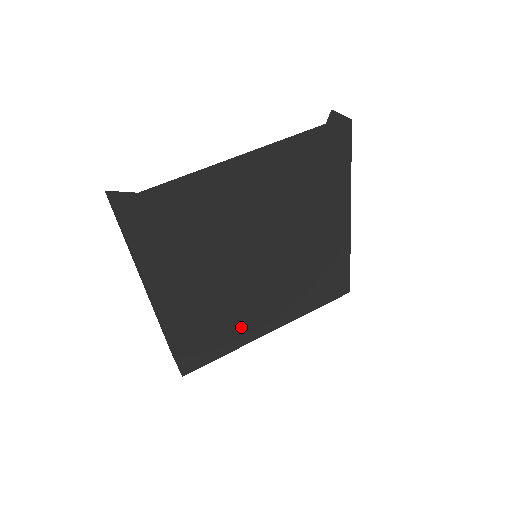
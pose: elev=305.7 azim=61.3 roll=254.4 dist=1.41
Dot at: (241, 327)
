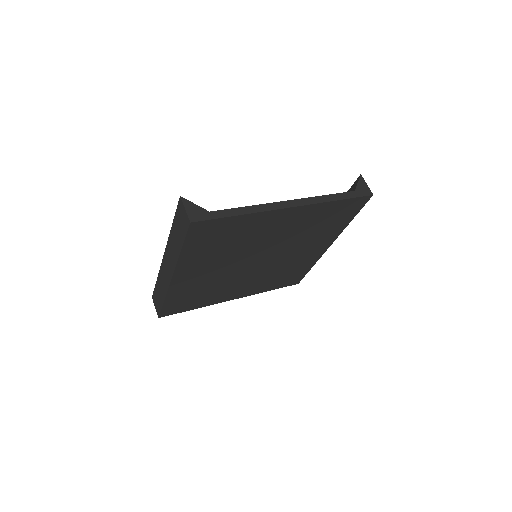
Dot at: (217, 295)
